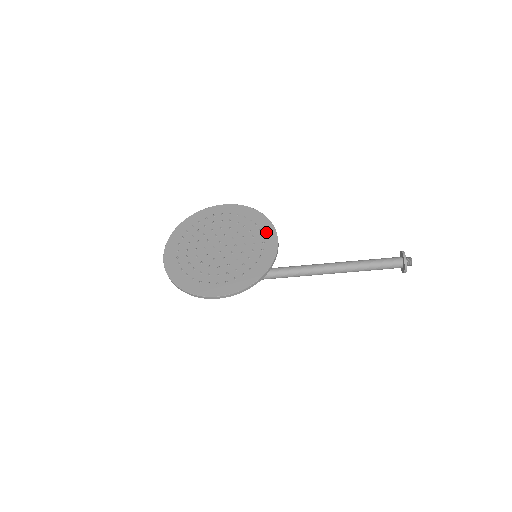
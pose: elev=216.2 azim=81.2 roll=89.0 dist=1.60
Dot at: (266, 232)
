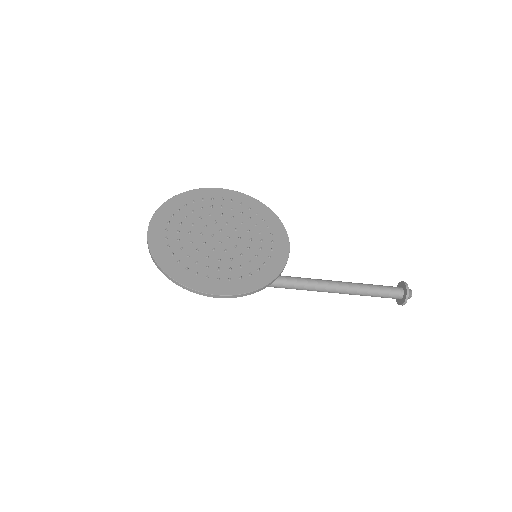
Dot at: (275, 230)
